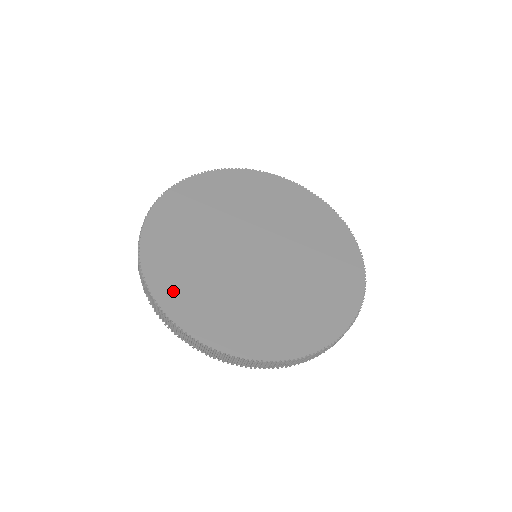
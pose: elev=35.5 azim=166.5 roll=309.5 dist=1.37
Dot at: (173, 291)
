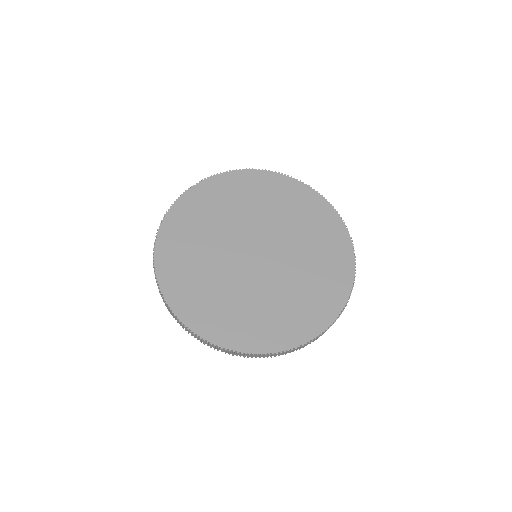
Dot at: (182, 295)
